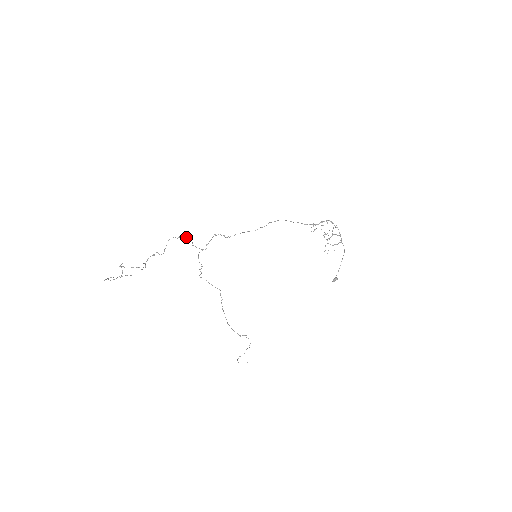
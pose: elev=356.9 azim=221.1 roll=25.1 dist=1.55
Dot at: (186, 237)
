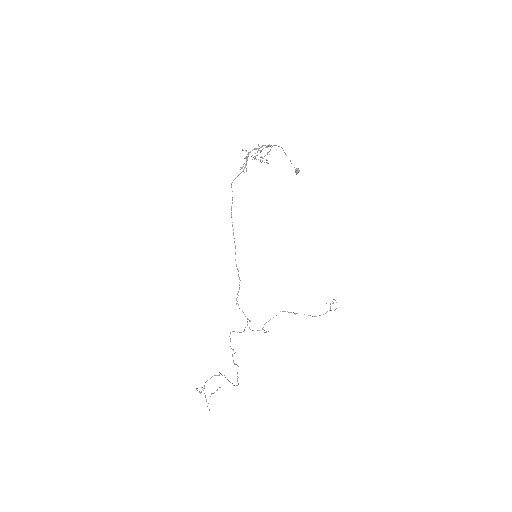
Dot at: (230, 339)
